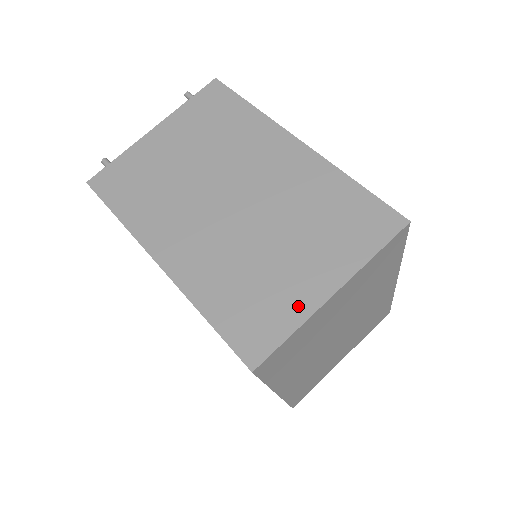
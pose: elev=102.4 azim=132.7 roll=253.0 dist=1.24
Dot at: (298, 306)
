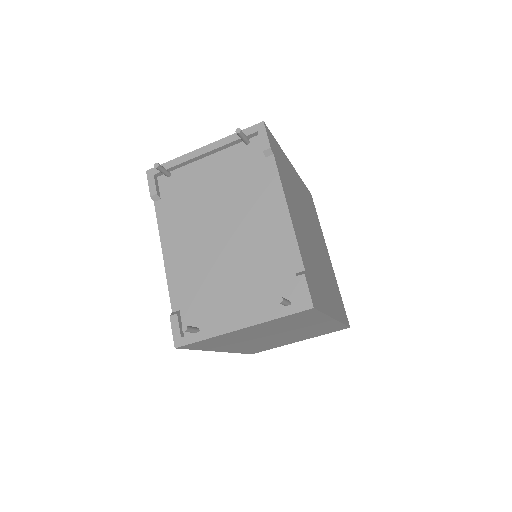
Dot at: (282, 345)
